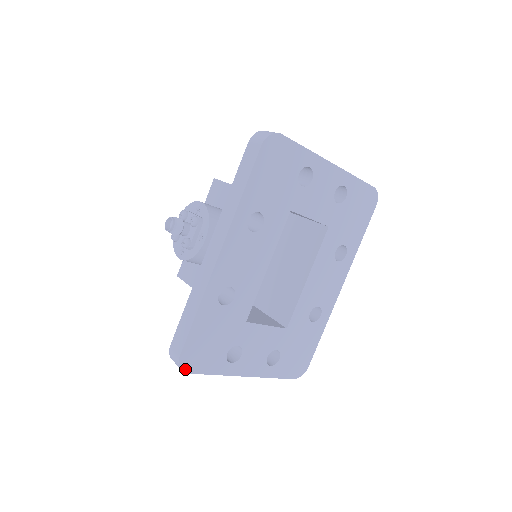
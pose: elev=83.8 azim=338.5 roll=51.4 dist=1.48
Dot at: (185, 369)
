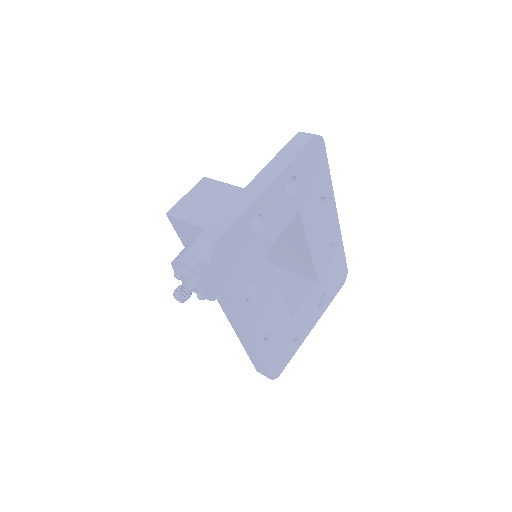
Dot at: (277, 375)
